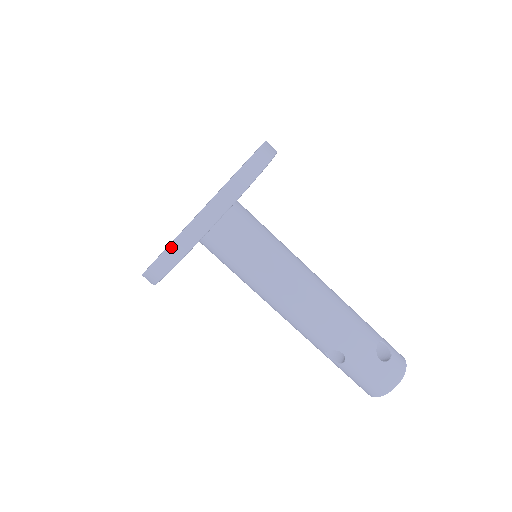
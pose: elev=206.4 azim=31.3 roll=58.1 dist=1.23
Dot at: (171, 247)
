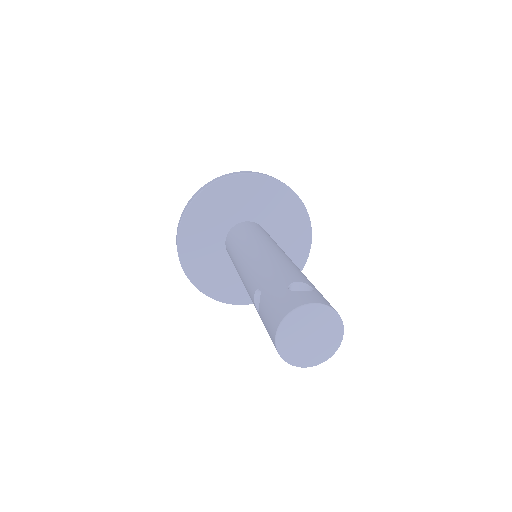
Dot at: (183, 211)
